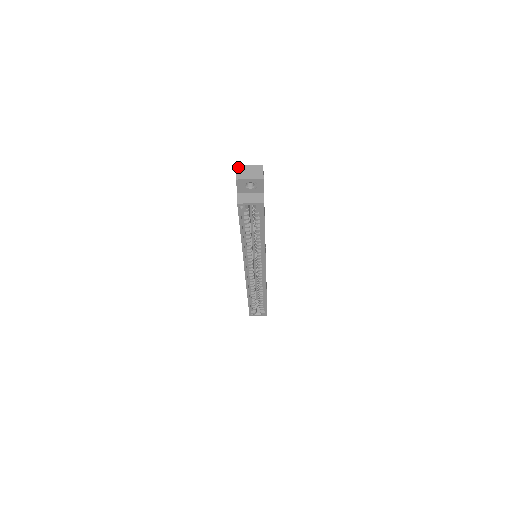
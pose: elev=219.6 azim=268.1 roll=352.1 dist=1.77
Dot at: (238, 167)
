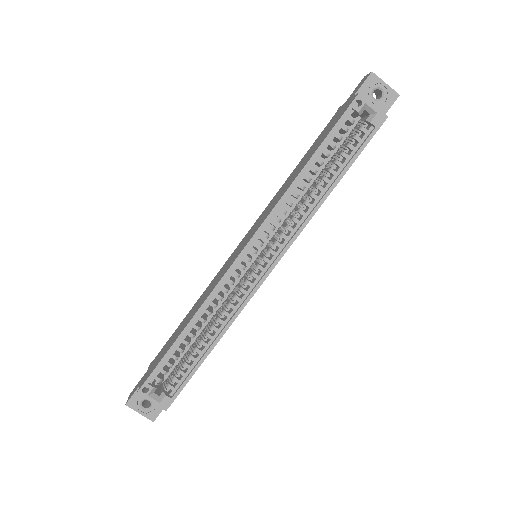
Dot at: occluded
